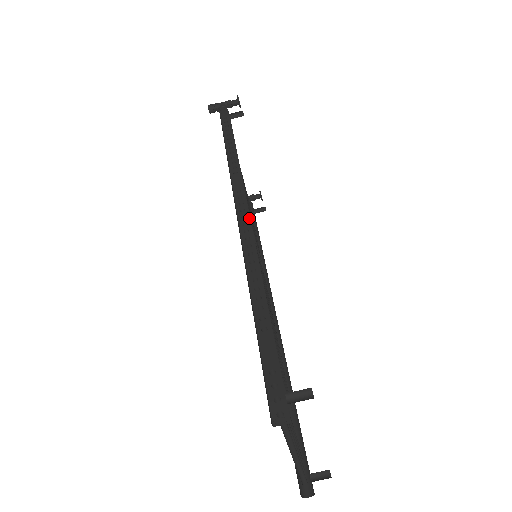
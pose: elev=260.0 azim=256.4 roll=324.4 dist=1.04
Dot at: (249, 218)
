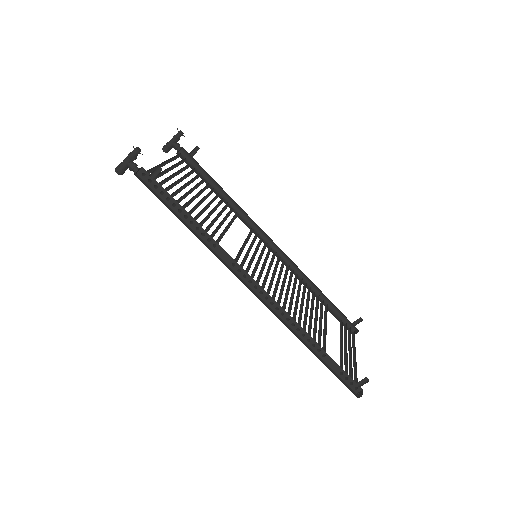
Dot at: (260, 287)
